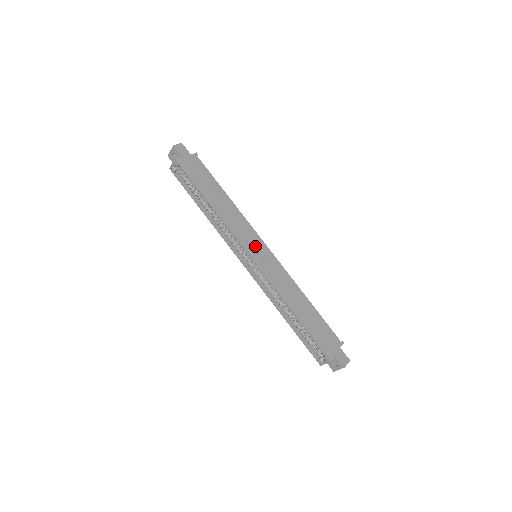
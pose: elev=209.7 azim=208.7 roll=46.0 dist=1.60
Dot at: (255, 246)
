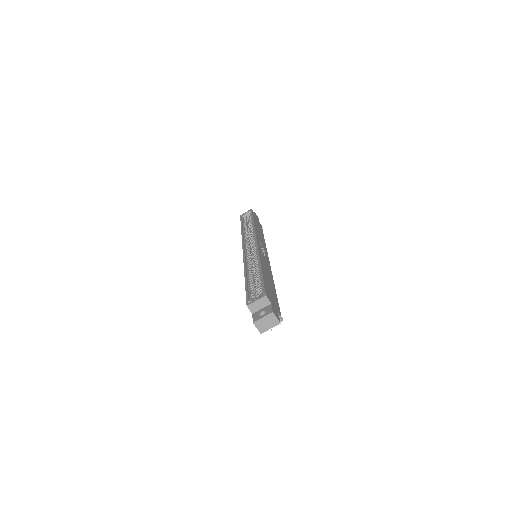
Dot at: occluded
